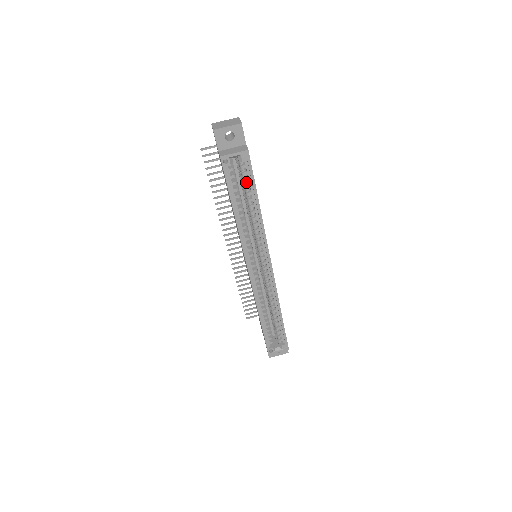
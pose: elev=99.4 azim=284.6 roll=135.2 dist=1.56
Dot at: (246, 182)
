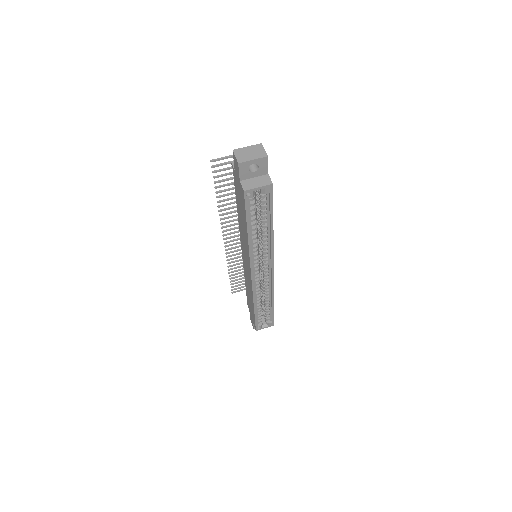
Dot at: (264, 208)
